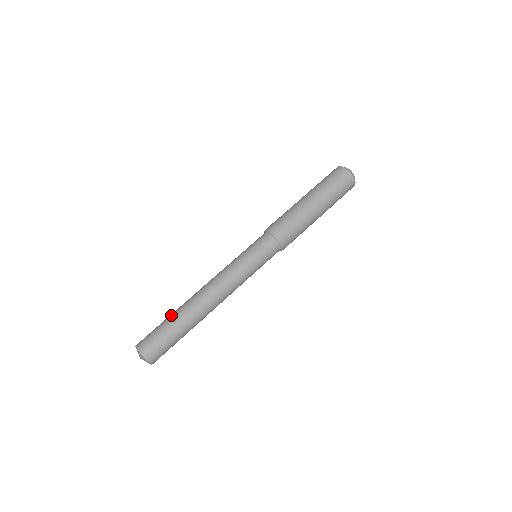
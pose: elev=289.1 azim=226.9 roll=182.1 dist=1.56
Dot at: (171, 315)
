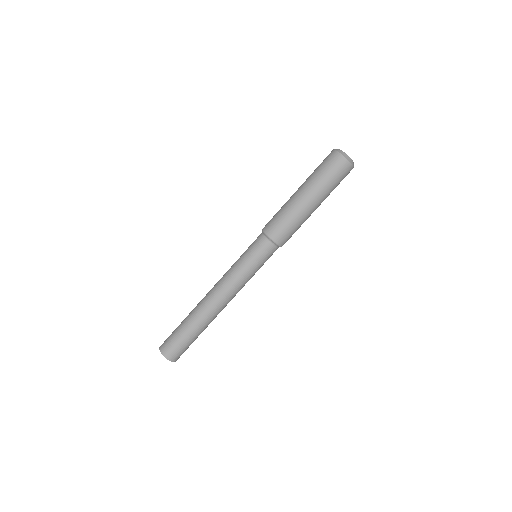
Dot at: (187, 324)
